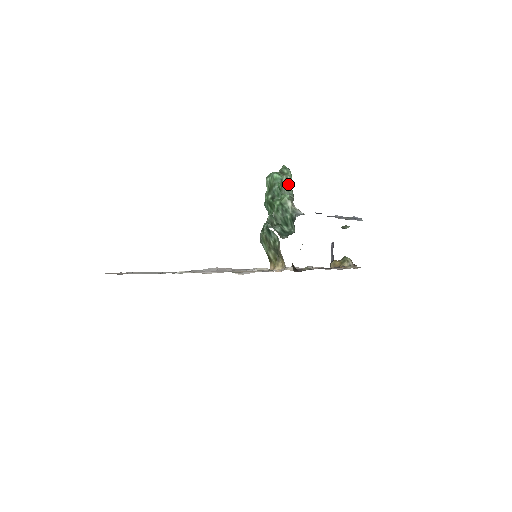
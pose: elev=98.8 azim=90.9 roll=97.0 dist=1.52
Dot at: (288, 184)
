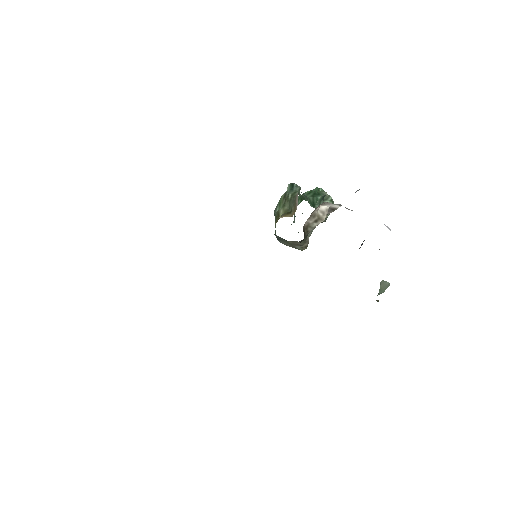
Dot at: (328, 201)
